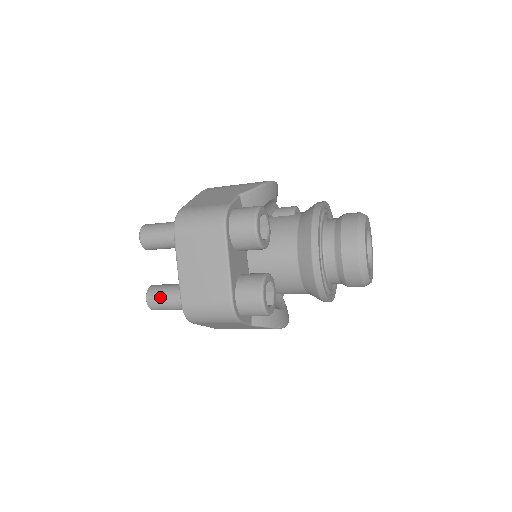
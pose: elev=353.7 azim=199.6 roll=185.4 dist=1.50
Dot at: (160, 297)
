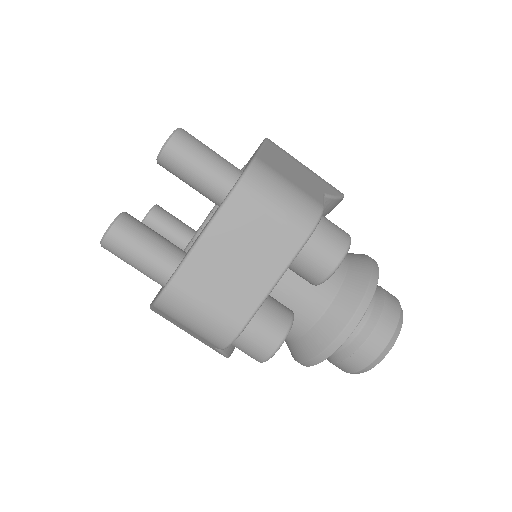
Dot at: (134, 243)
